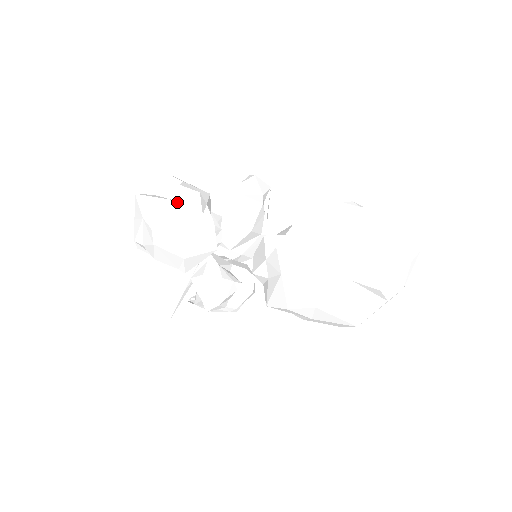
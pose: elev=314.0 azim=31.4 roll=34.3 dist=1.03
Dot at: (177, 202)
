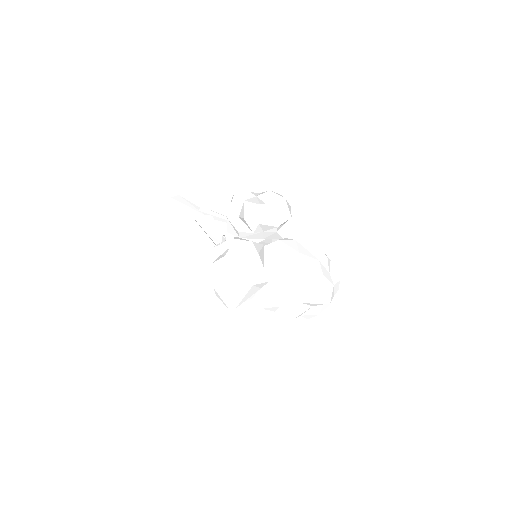
Dot at: (254, 286)
